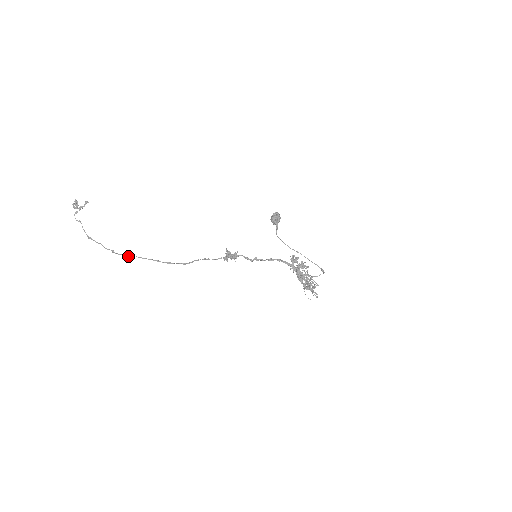
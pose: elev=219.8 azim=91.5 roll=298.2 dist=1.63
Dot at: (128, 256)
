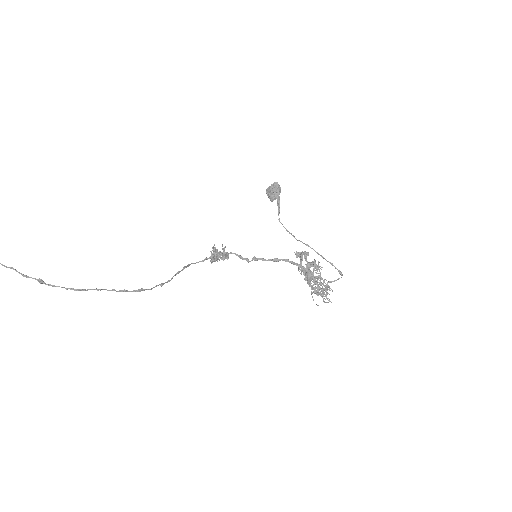
Dot at: (72, 289)
